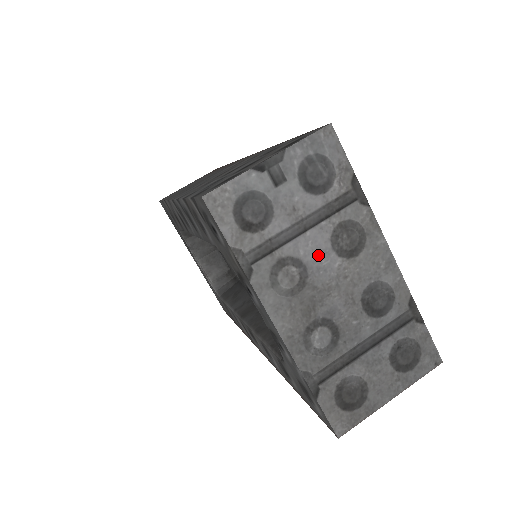
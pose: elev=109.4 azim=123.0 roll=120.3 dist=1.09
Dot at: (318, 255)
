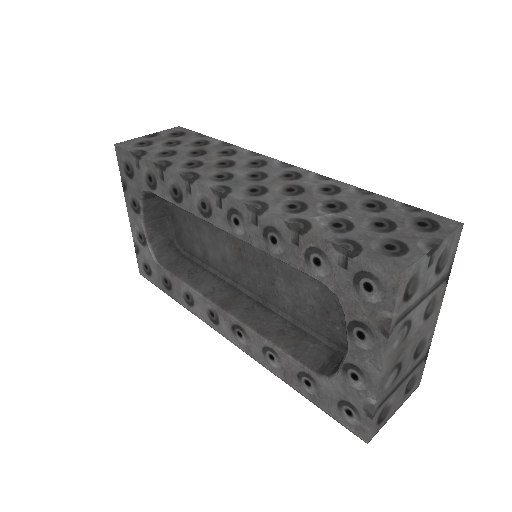
Dot at: (418, 318)
